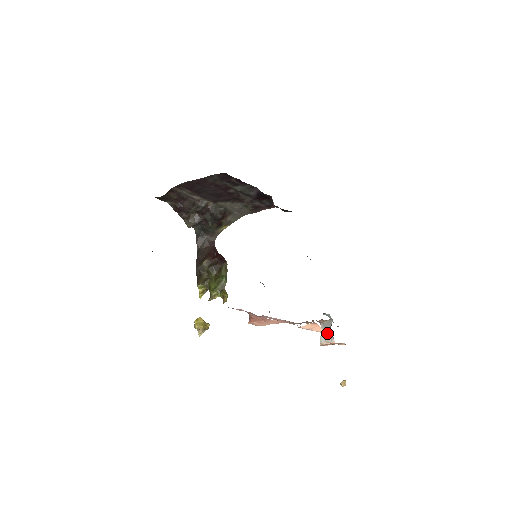
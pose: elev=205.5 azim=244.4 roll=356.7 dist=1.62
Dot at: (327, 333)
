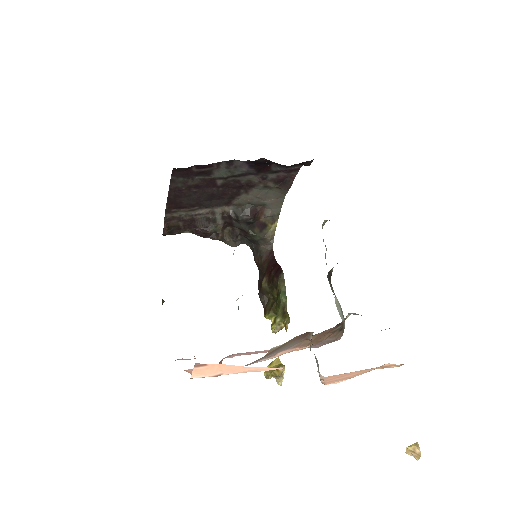
Dot at: occluded
